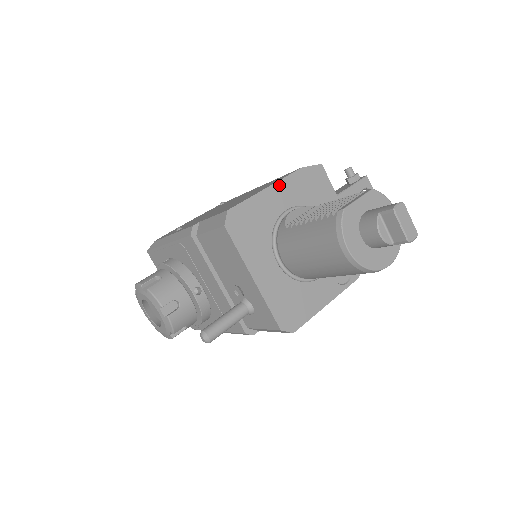
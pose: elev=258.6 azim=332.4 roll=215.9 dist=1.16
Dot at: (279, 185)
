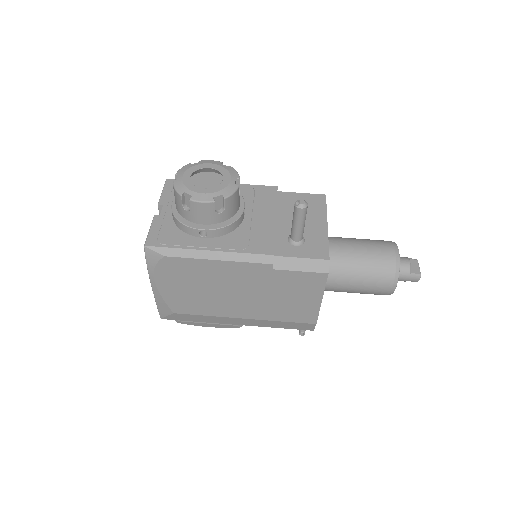
Dot at: occluded
